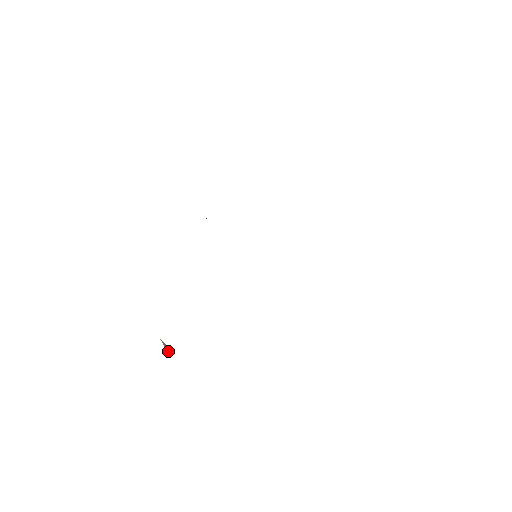
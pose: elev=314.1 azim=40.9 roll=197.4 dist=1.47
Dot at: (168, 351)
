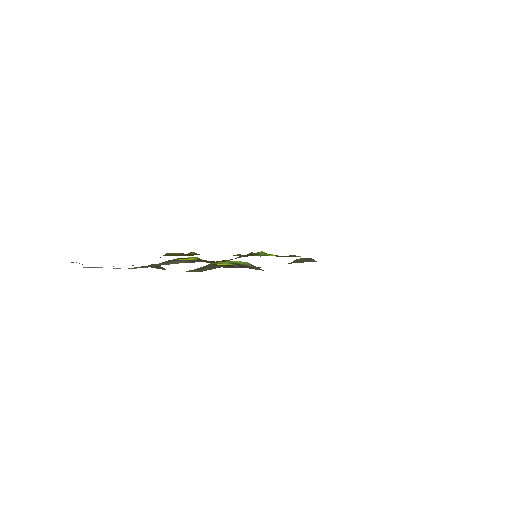
Dot at: (162, 268)
